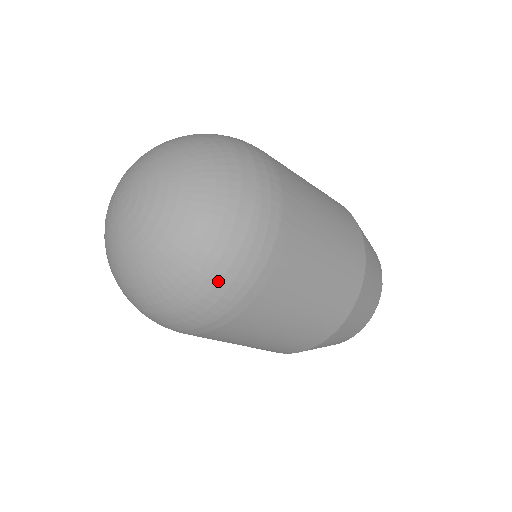
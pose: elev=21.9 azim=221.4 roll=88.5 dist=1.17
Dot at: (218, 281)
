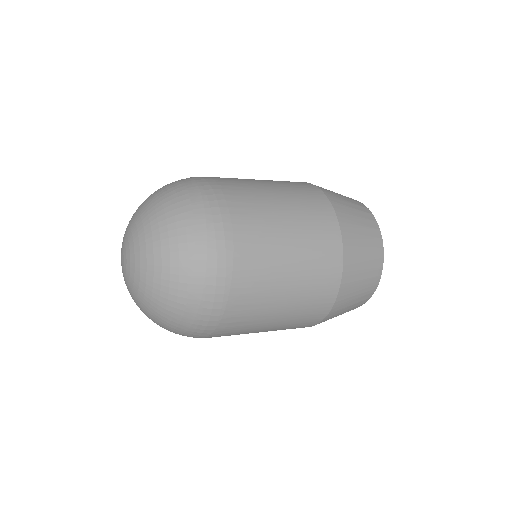
Dot at: (175, 333)
